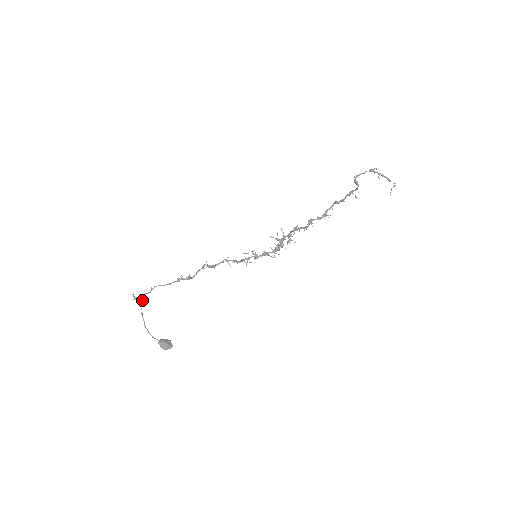
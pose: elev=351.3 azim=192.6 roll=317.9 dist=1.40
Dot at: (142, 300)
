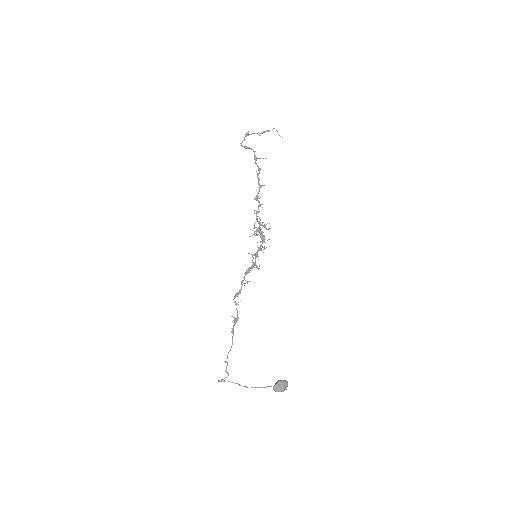
Dot at: (228, 375)
